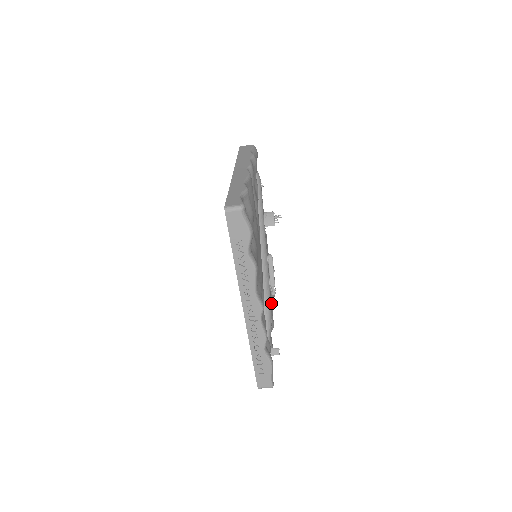
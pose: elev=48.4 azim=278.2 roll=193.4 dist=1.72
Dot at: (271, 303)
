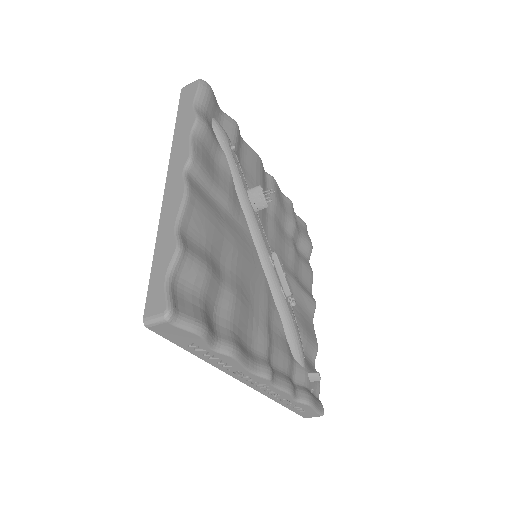
Dot at: (306, 273)
